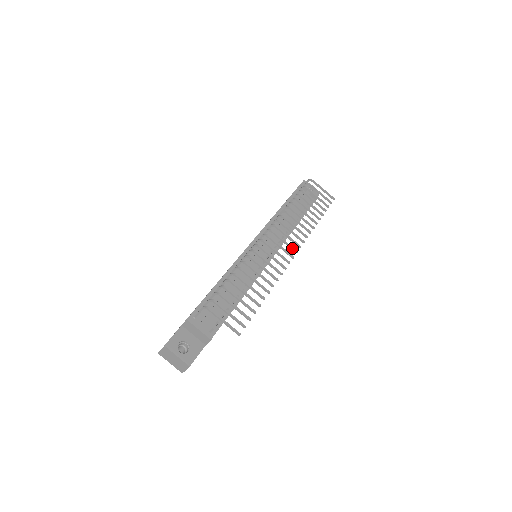
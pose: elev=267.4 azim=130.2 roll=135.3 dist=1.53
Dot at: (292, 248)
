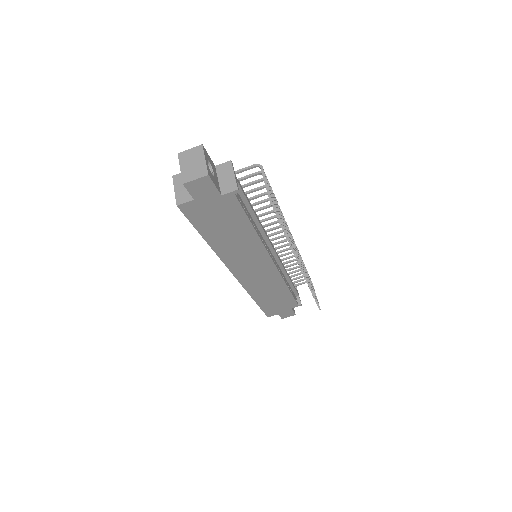
Dot at: occluded
